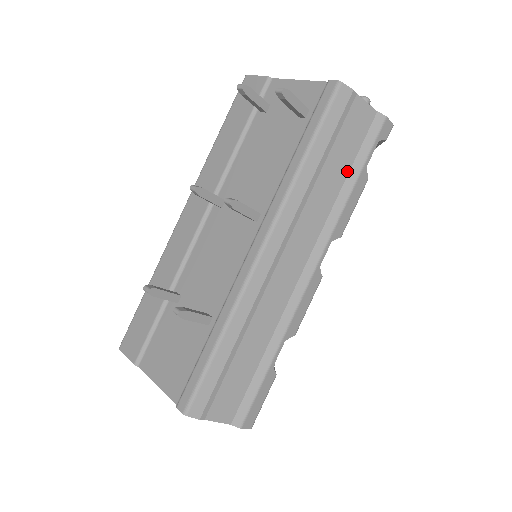
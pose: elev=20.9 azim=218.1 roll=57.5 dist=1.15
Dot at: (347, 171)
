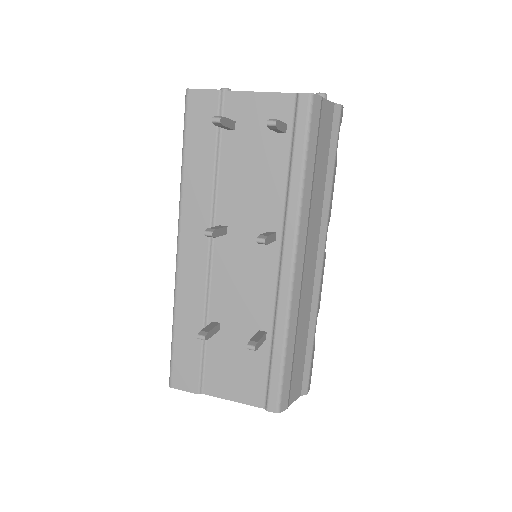
Dot at: (326, 165)
